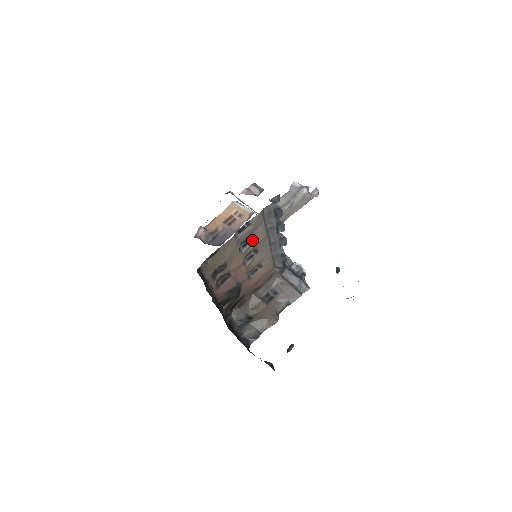
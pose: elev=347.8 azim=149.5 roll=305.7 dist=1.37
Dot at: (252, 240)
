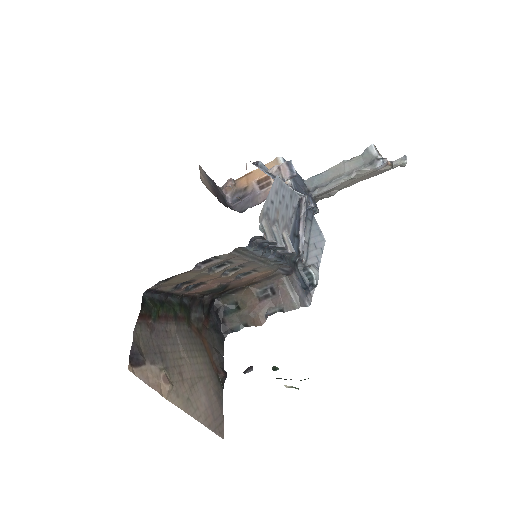
Dot at: (230, 263)
